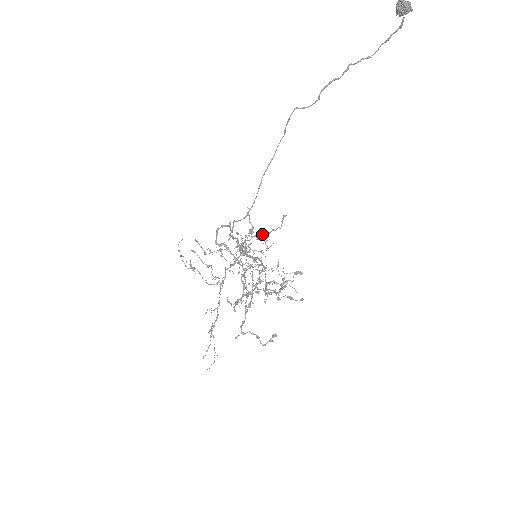
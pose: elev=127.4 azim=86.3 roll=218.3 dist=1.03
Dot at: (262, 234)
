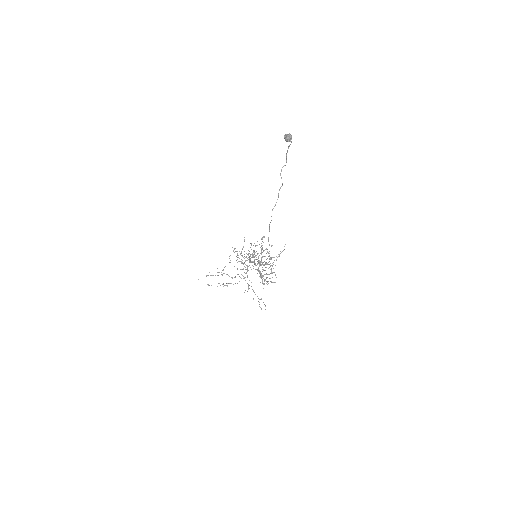
Dot at: occluded
